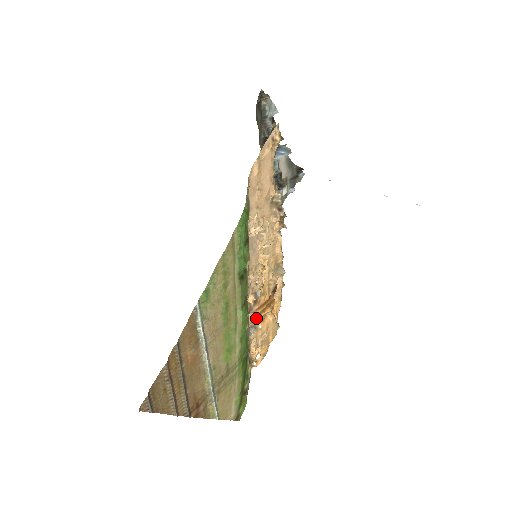
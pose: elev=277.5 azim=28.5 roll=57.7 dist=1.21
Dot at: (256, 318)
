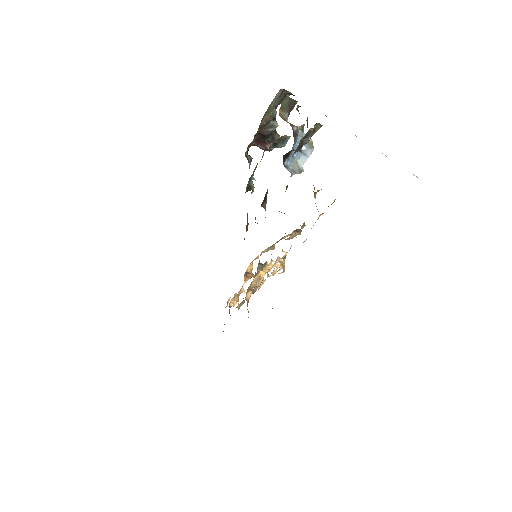
Dot at: occluded
